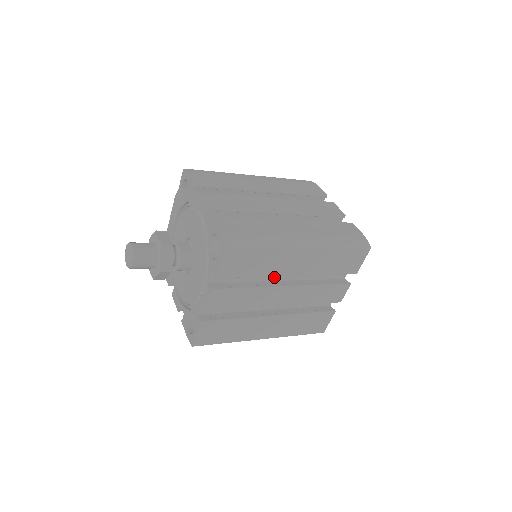
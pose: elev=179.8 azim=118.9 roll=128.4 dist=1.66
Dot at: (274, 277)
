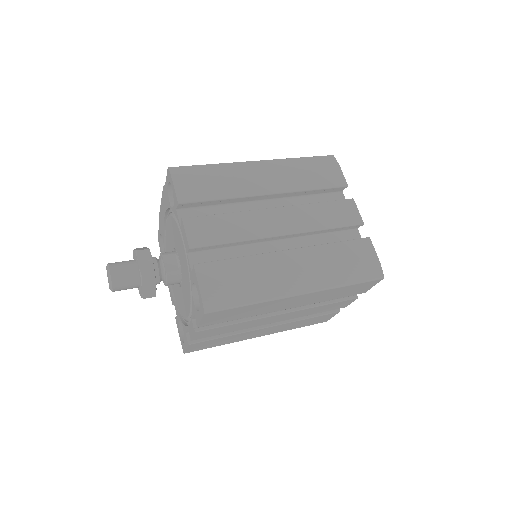
Dot at: occluded
